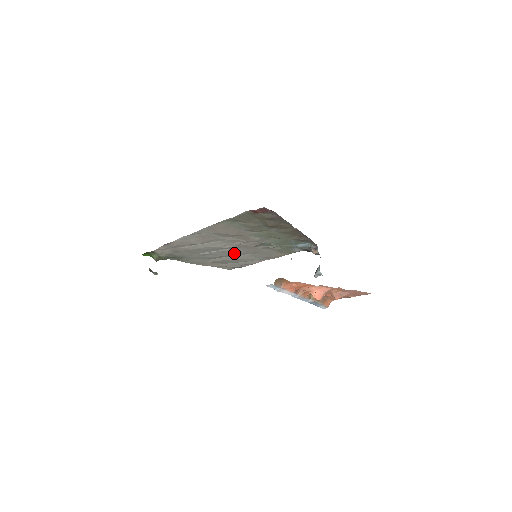
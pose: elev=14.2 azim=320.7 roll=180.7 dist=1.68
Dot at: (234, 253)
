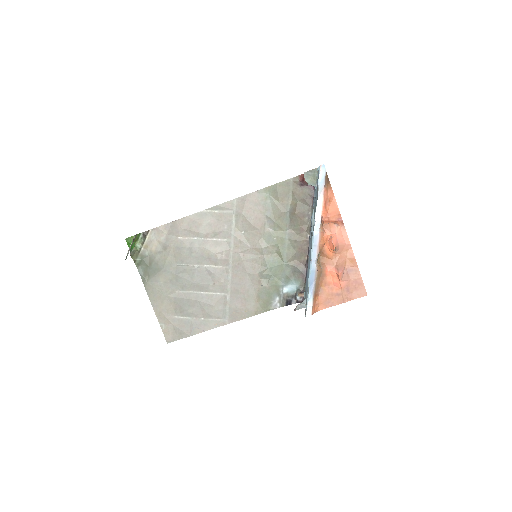
Dot at: (213, 282)
